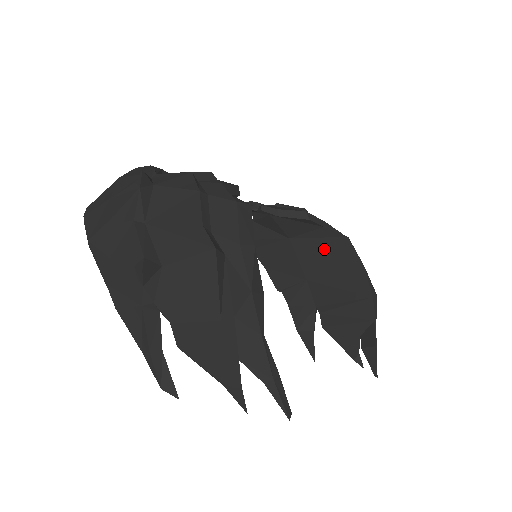
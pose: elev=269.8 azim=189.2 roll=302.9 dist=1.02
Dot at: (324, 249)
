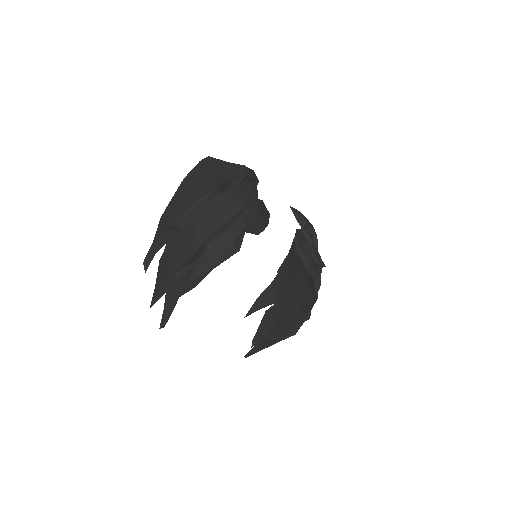
Dot at: (305, 287)
